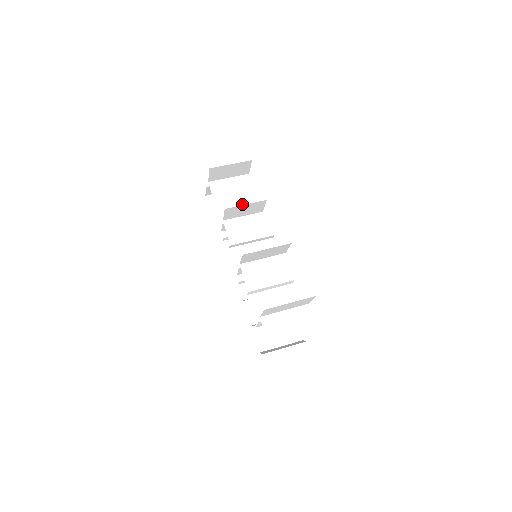
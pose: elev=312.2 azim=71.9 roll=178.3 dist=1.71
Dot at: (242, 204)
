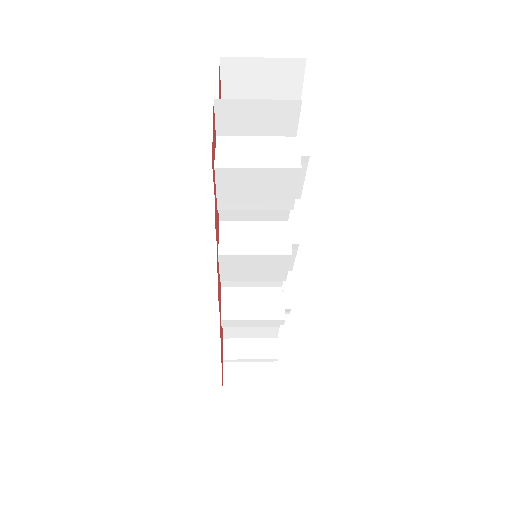
Dot at: occluded
